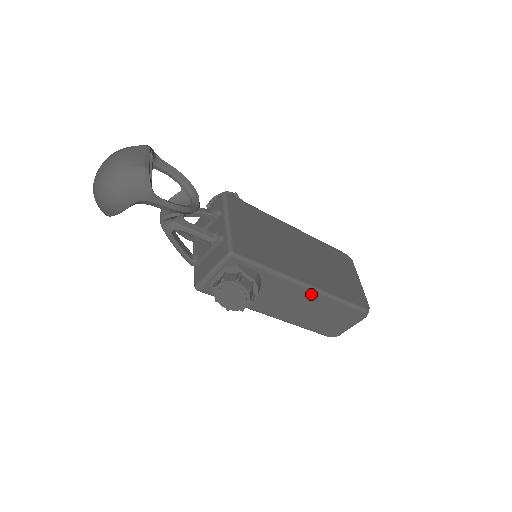
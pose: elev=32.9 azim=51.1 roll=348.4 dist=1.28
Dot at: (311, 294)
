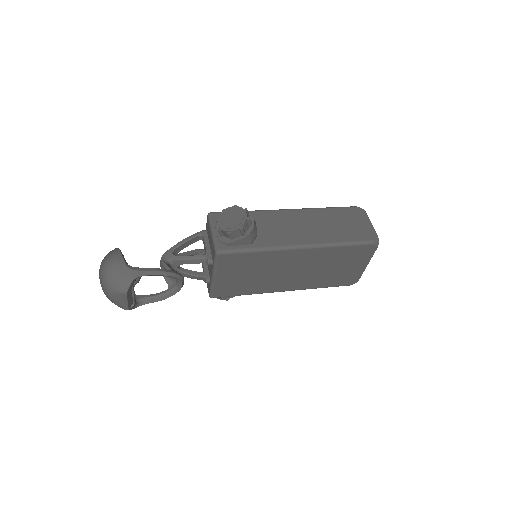
Dot at: occluded
